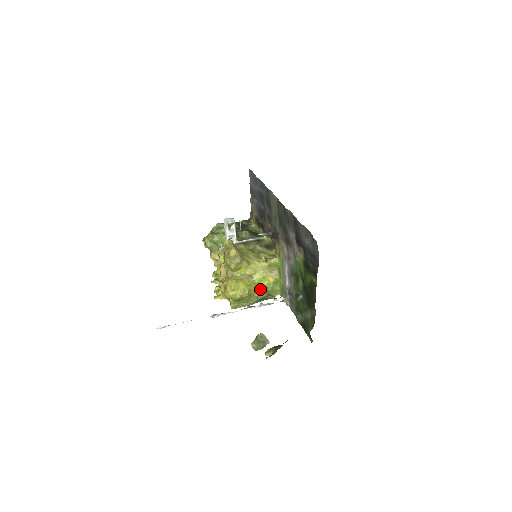
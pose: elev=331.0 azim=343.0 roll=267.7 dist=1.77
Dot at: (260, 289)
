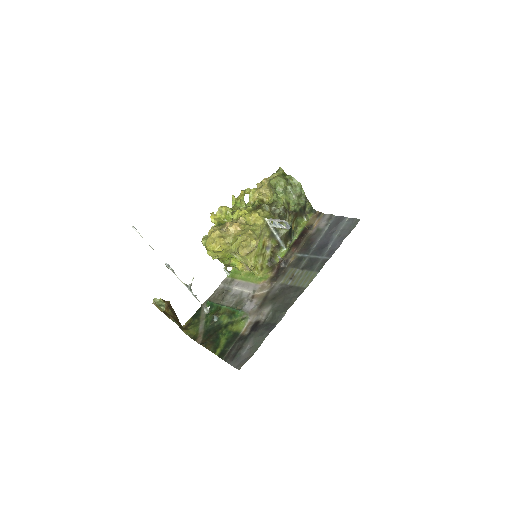
Dot at: (227, 261)
